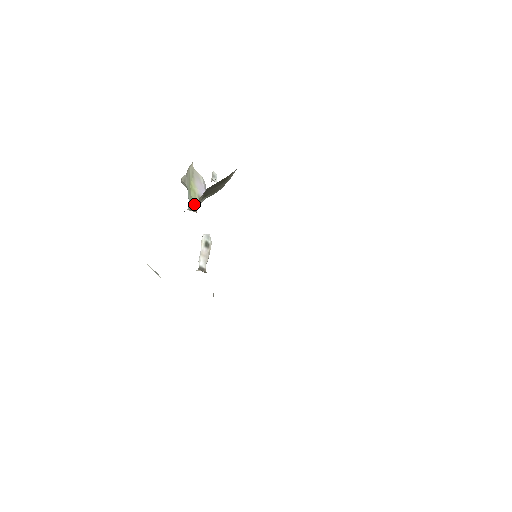
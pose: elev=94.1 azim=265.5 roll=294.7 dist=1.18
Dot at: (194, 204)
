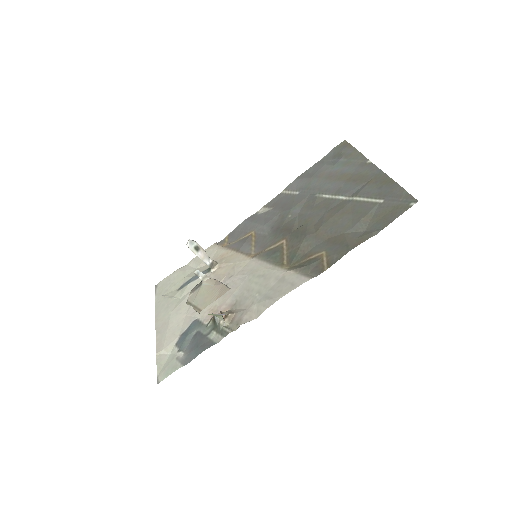
Dot at: (221, 318)
